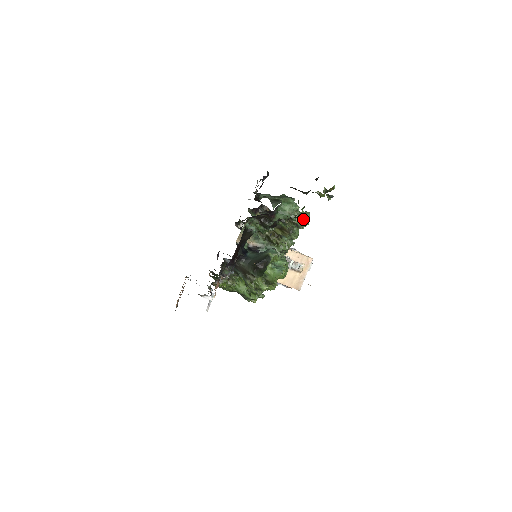
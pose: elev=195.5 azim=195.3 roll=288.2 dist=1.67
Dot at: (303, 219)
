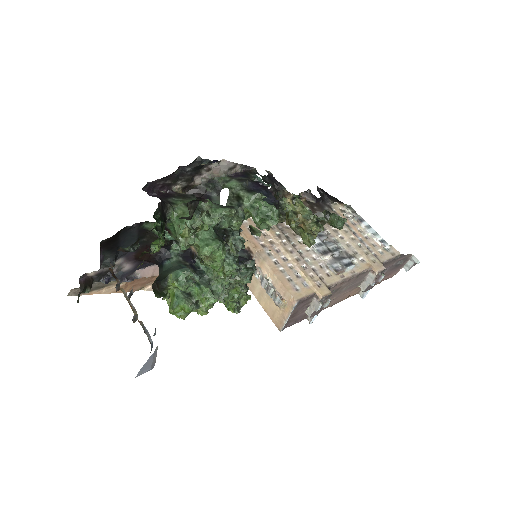
Dot at: (199, 252)
